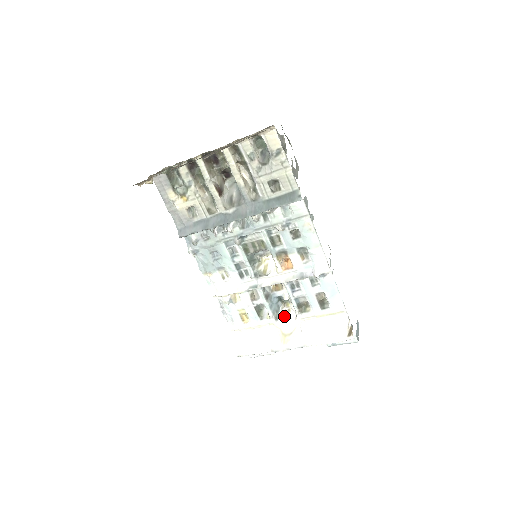
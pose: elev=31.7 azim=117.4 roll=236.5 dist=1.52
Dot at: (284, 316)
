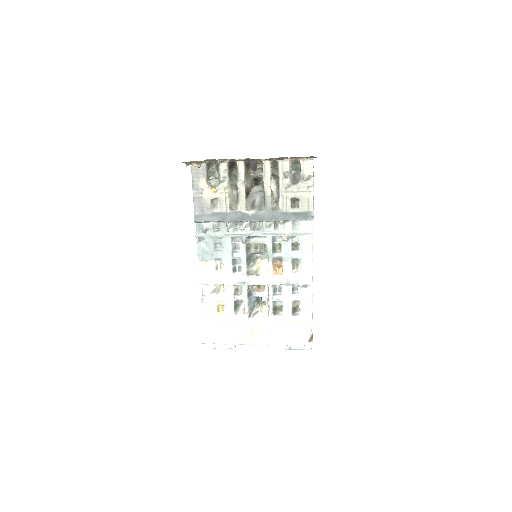
Dot at: (256, 315)
